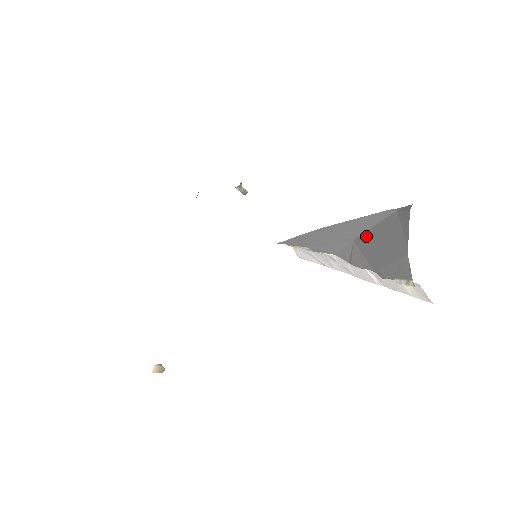
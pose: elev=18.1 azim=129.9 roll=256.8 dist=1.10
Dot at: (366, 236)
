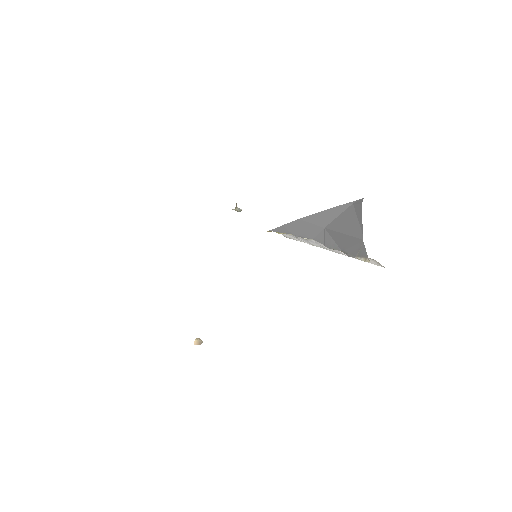
Dot at: (333, 225)
